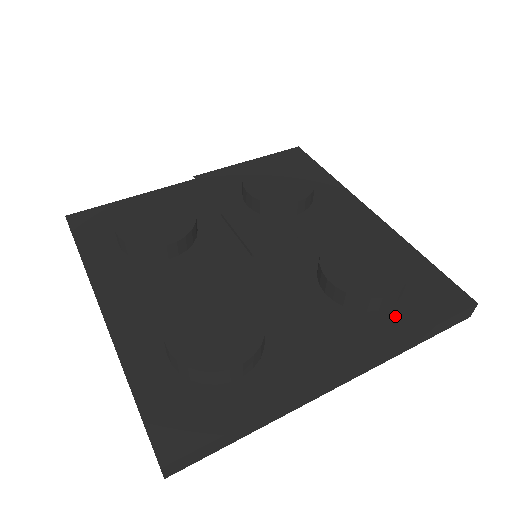
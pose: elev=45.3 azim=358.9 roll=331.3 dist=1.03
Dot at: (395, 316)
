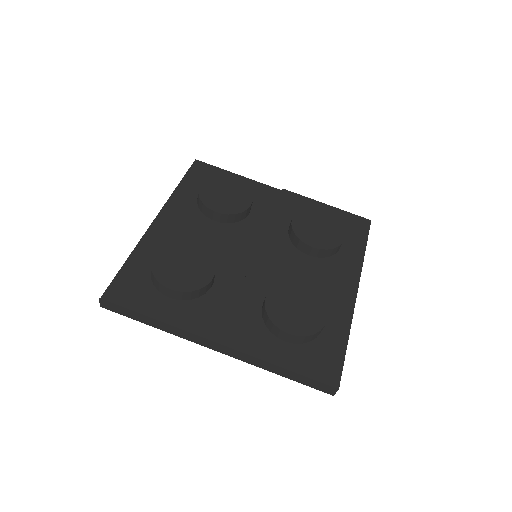
Dot at: (282, 348)
